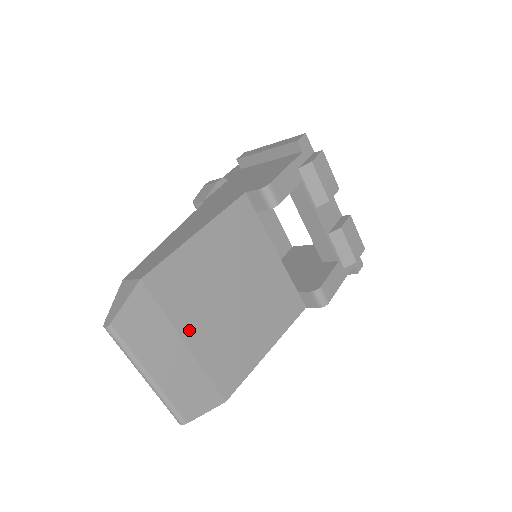
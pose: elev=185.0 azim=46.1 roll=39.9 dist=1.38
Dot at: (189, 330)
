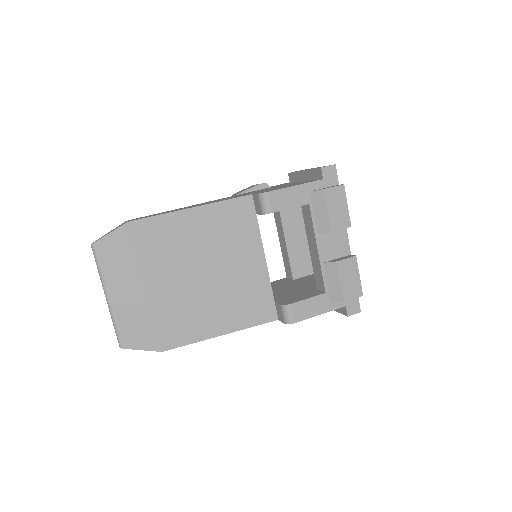
Dot at: (153, 279)
